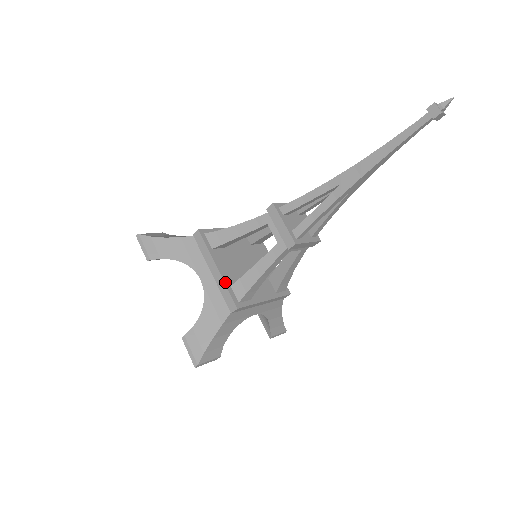
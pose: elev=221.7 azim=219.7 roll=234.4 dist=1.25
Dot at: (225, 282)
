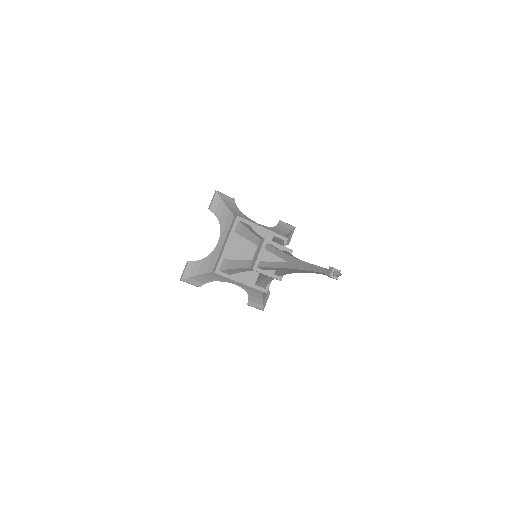
Dot at: (222, 254)
